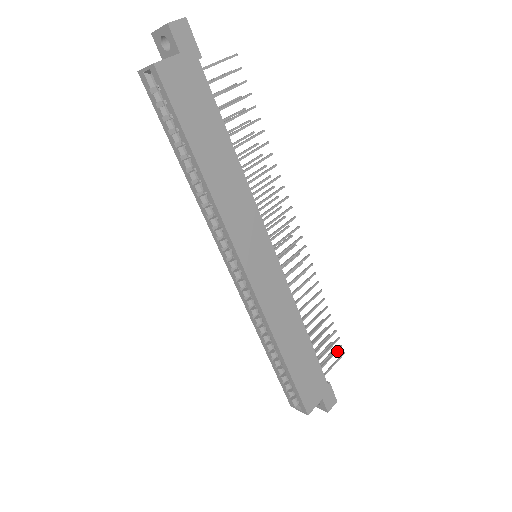
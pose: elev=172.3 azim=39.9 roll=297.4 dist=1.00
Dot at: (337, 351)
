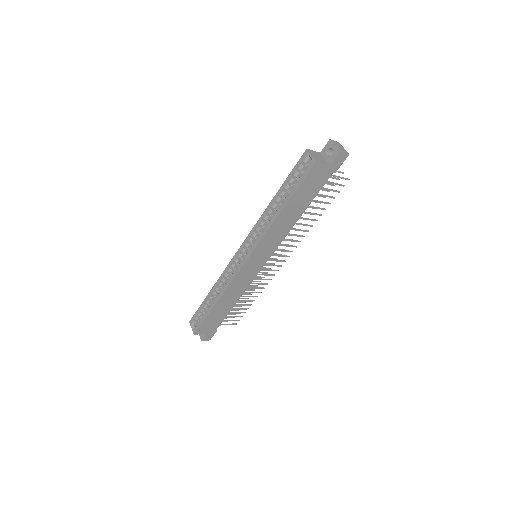
Dot at: occluded
